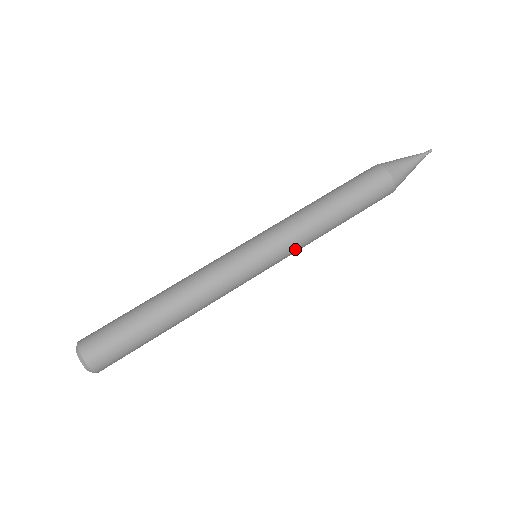
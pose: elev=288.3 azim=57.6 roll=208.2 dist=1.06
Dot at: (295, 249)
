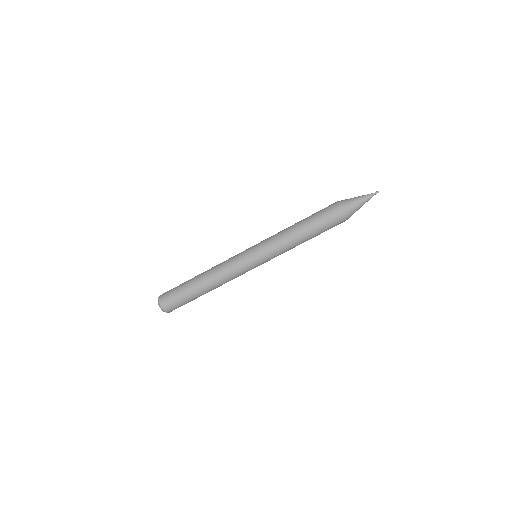
Dot at: occluded
